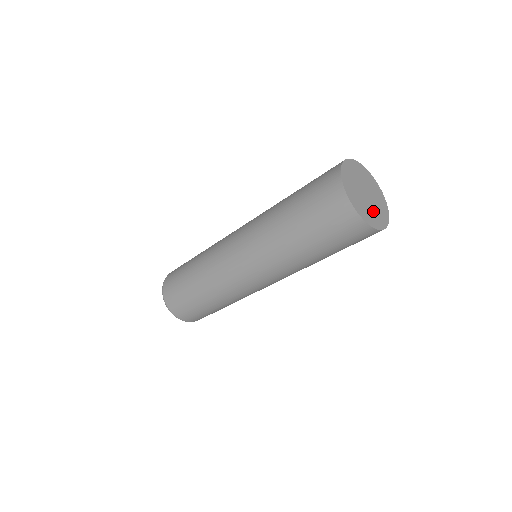
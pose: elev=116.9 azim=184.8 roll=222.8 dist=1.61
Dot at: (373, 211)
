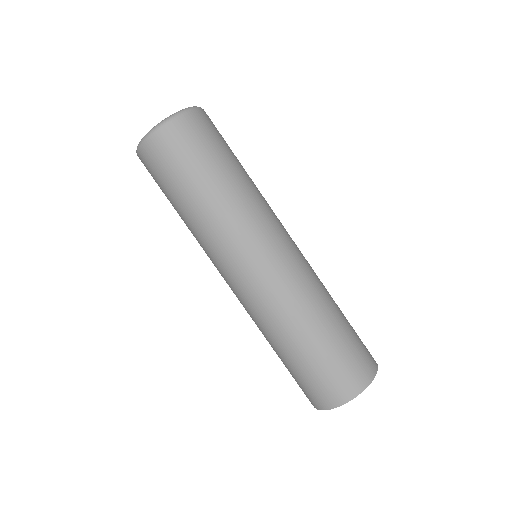
Dot at: occluded
